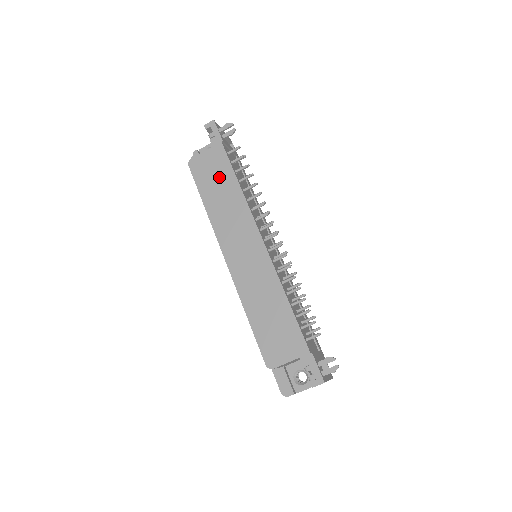
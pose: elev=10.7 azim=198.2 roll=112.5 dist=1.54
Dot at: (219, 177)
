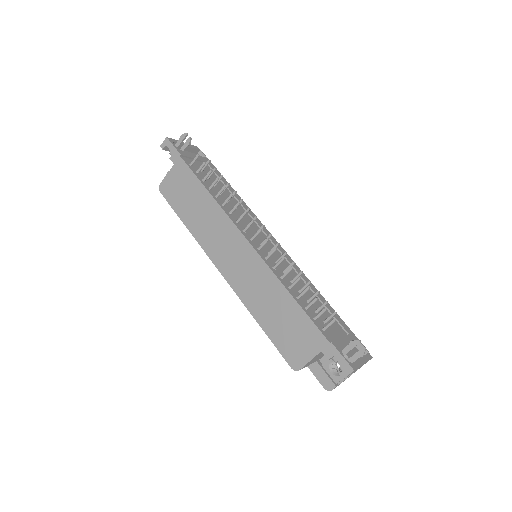
Dot at: (189, 192)
